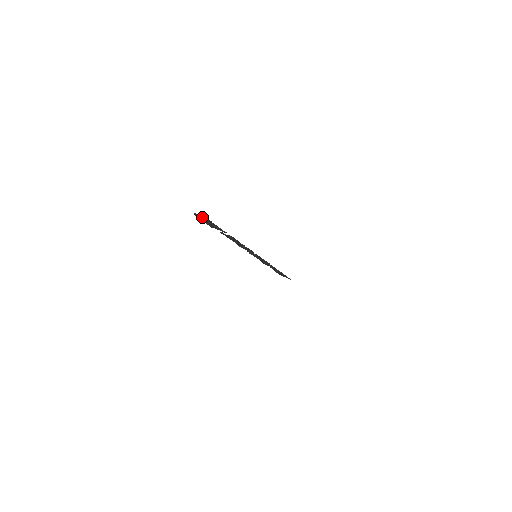
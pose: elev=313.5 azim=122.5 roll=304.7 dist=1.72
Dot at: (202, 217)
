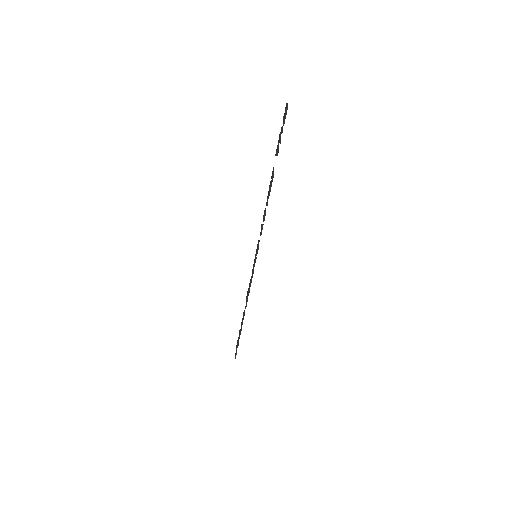
Dot at: (287, 105)
